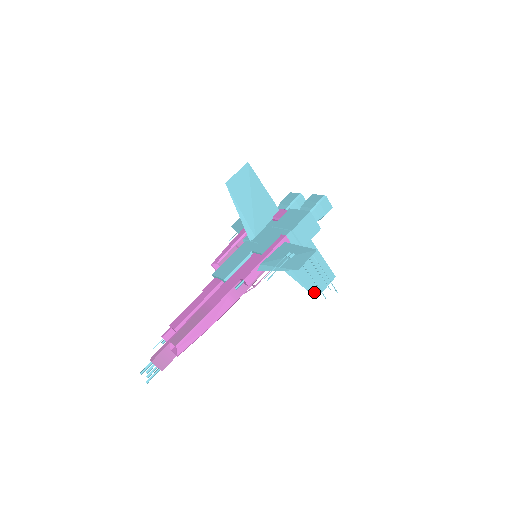
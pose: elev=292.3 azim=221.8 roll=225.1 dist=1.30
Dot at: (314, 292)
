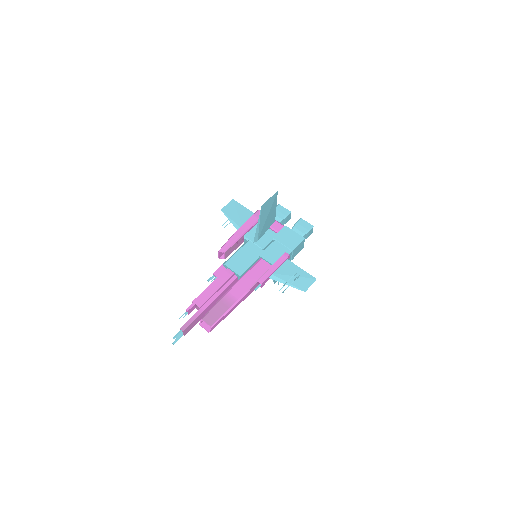
Dot at: (275, 281)
